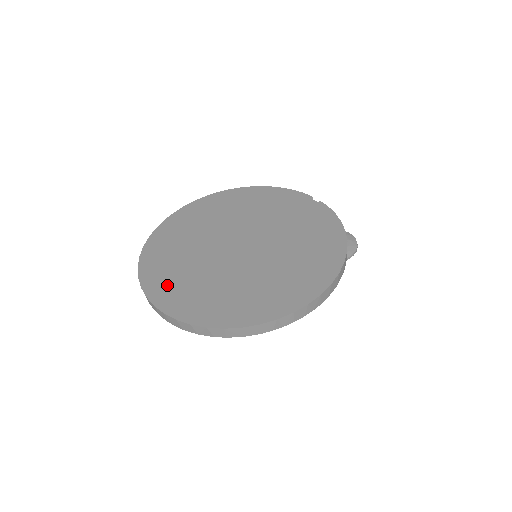
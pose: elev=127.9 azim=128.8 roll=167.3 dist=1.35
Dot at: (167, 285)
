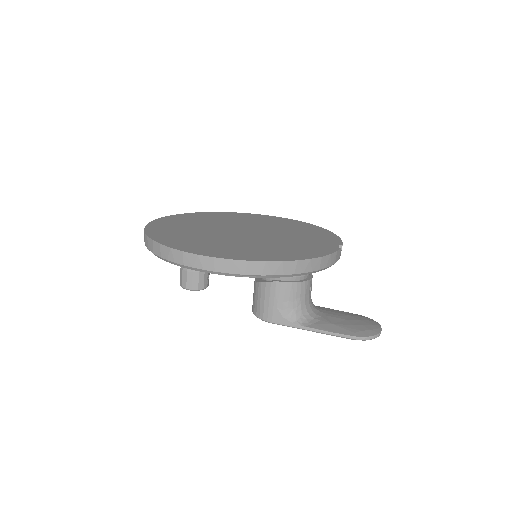
Dot at: (178, 220)
